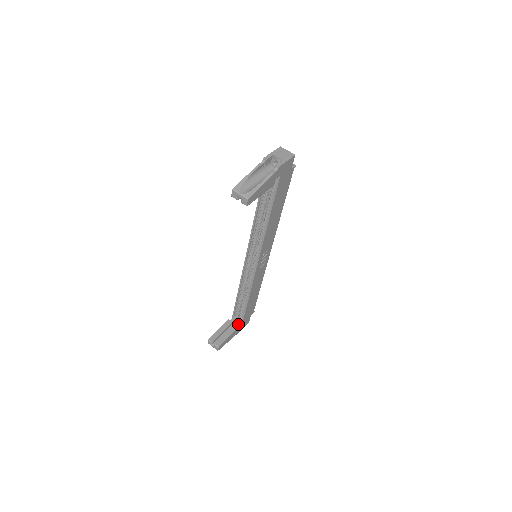
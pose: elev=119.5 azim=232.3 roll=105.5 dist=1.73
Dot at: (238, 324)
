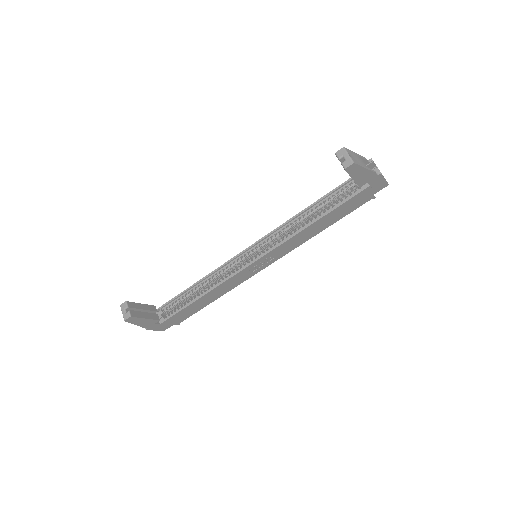
Dot at: occluded
